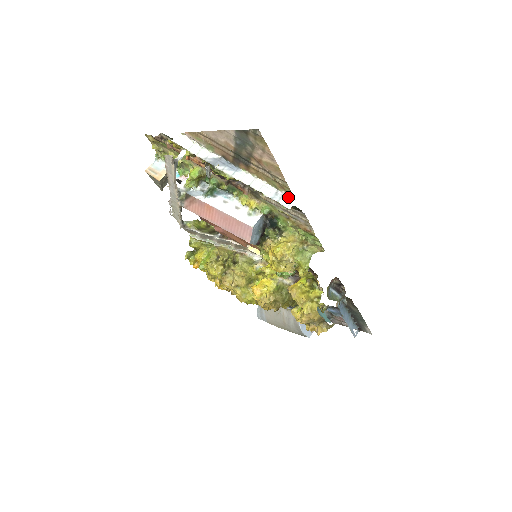
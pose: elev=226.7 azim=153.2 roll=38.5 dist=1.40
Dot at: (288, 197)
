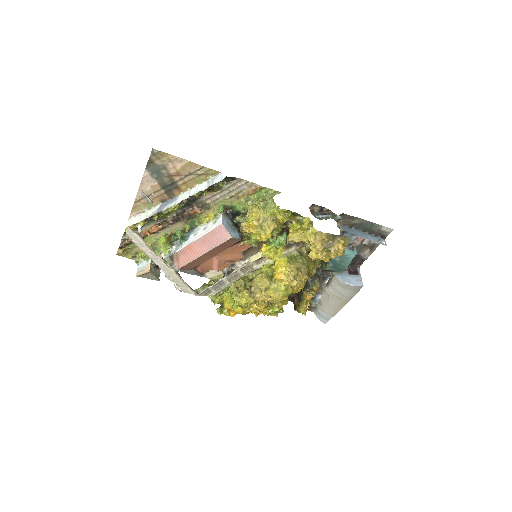
Dot at: (217, 177)
